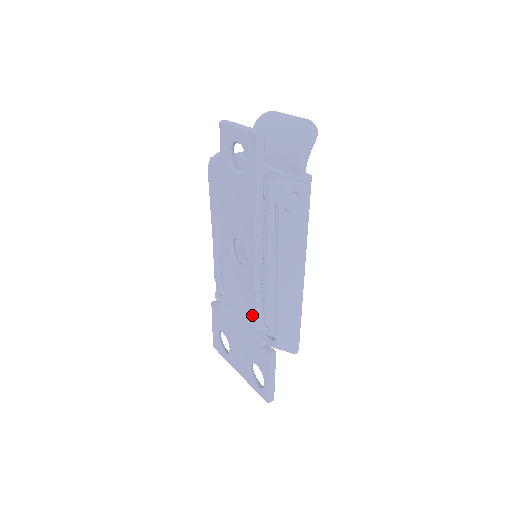
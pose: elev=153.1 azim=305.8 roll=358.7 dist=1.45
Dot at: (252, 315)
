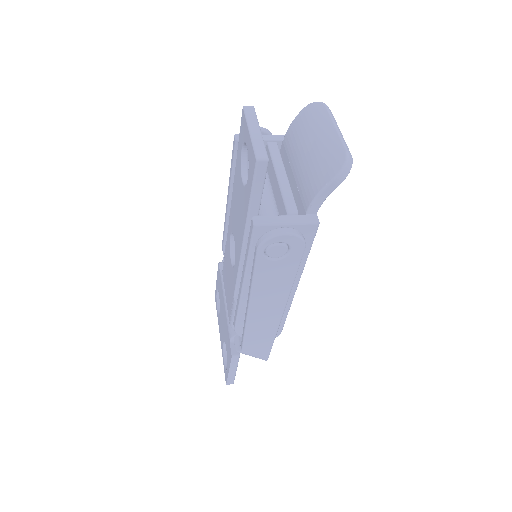
Dot at: (230, 311)
